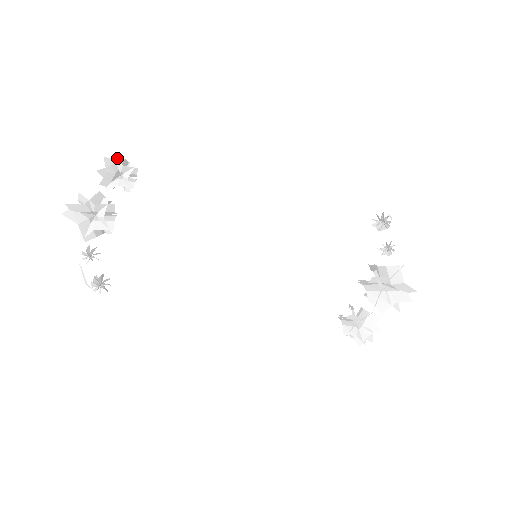
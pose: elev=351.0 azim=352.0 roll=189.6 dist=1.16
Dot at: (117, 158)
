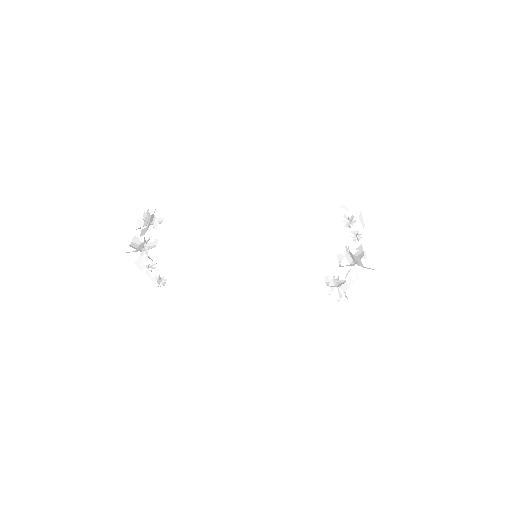
Dot at: (146, 219)
